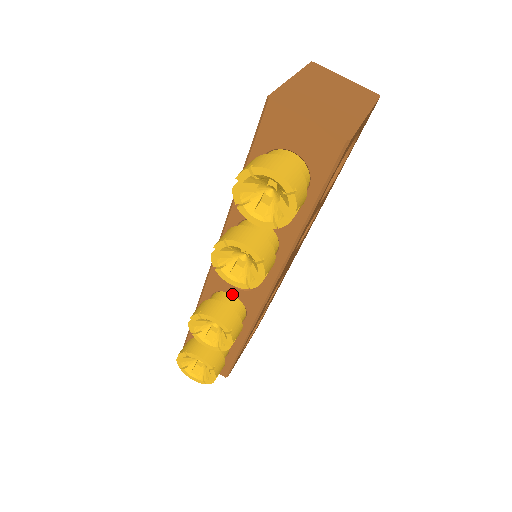
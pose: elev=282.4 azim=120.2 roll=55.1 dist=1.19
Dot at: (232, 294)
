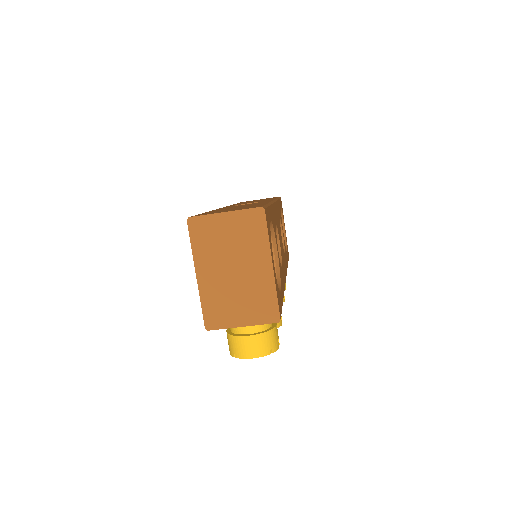
Dot at: occluded
